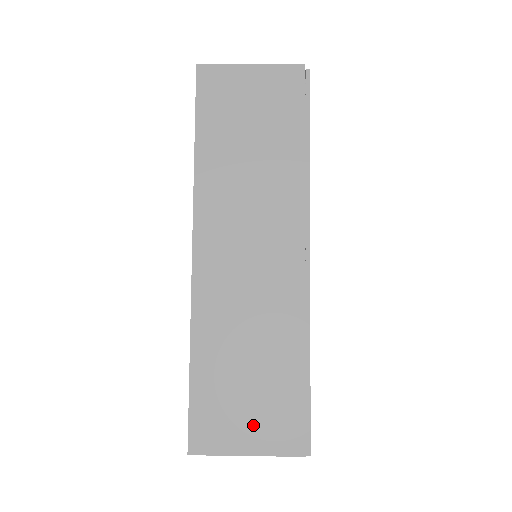
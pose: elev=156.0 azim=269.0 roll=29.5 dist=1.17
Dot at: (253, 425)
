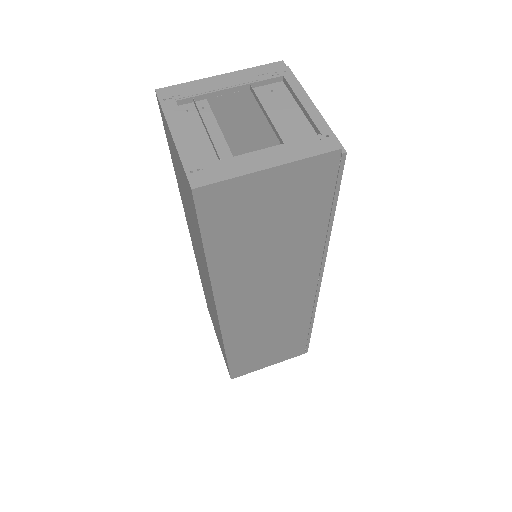
Dot at: (273, 358)
